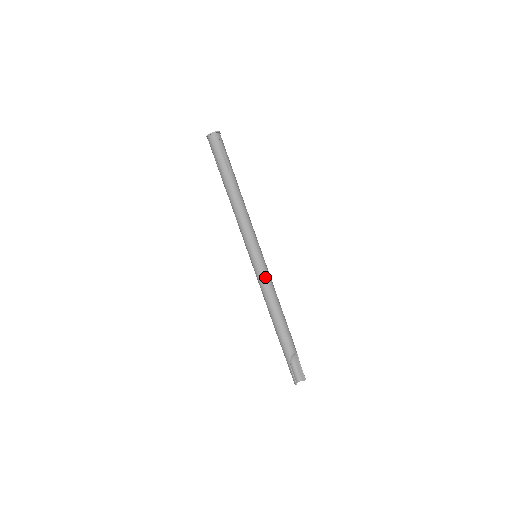
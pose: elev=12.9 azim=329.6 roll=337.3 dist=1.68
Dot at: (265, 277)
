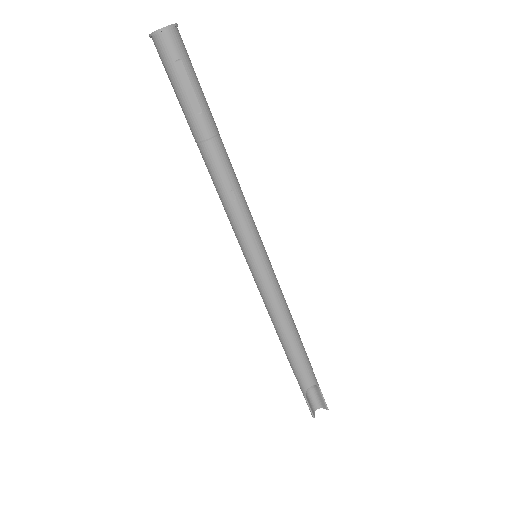
Dot at: (269, 292)
